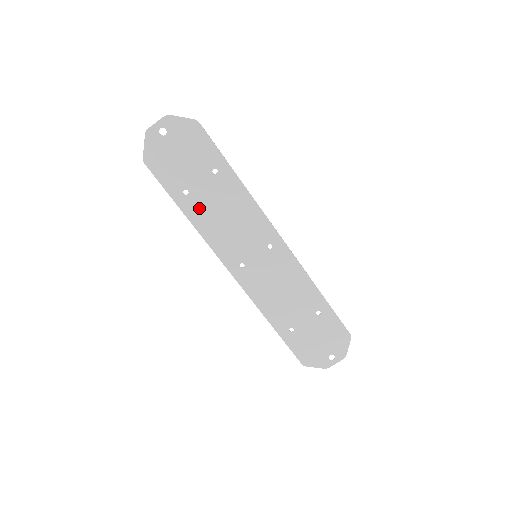
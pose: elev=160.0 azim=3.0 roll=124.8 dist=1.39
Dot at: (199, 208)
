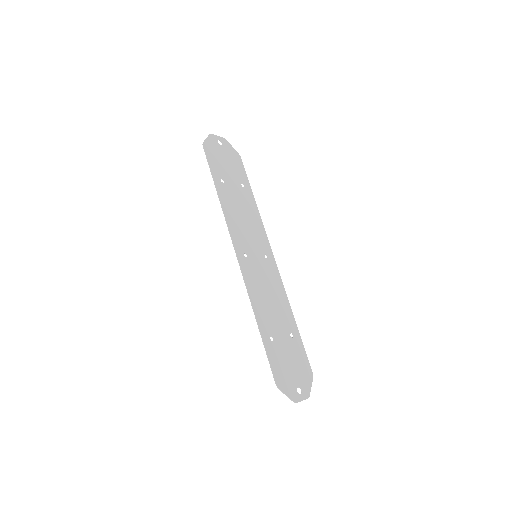
Dot at: (227, 196)
